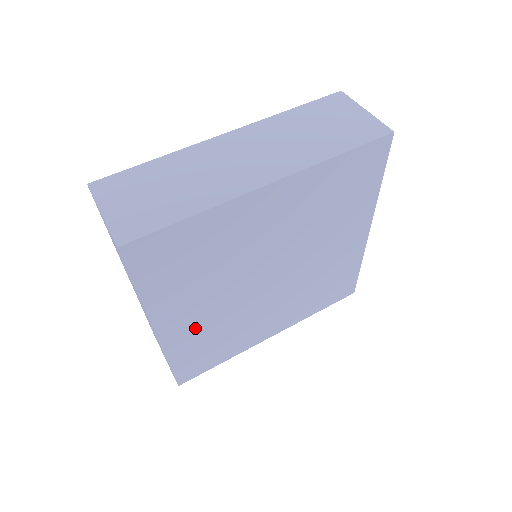
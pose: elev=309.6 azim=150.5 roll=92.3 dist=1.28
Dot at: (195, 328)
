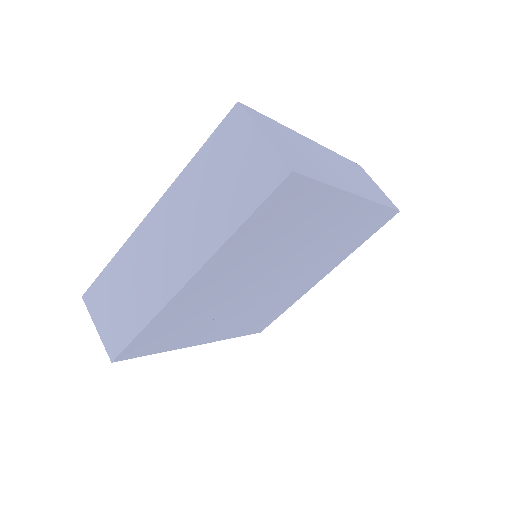
Dot at: (233, 324)
